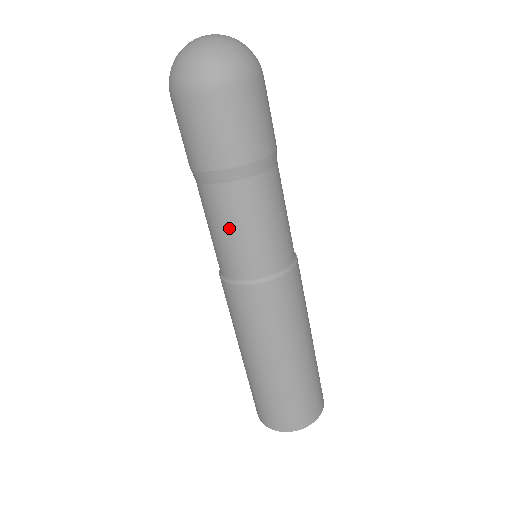
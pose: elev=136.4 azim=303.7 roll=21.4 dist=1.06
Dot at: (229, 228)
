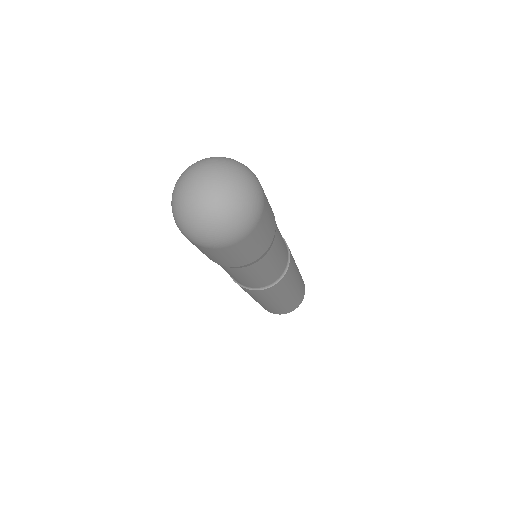
Dot at: (264, 273)
